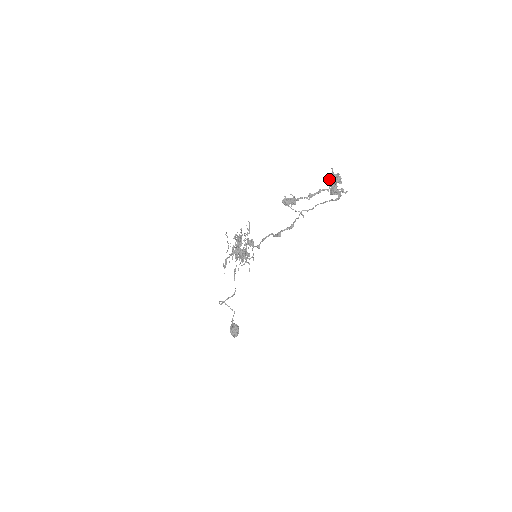
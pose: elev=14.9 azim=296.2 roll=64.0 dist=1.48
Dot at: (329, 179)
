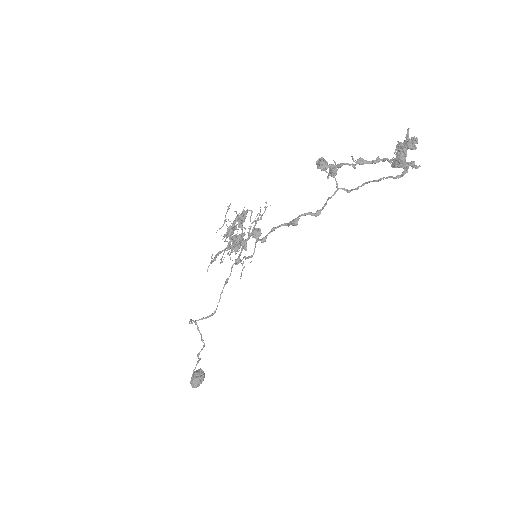
Dot at: (398, 144)
